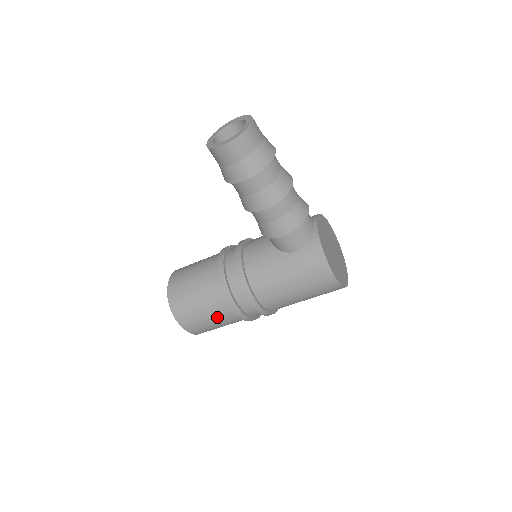
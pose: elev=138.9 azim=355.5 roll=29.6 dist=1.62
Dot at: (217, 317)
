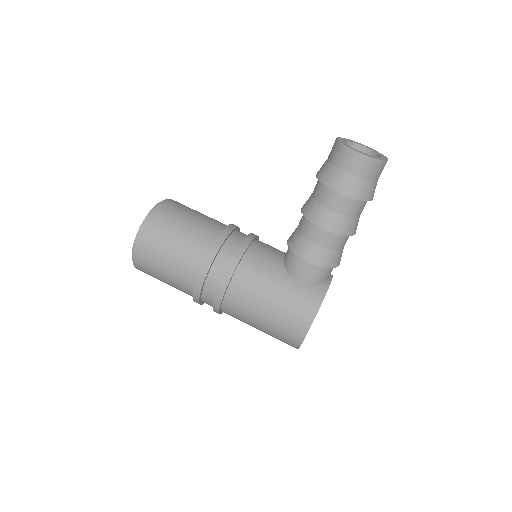
Dot at: (175, 269)
